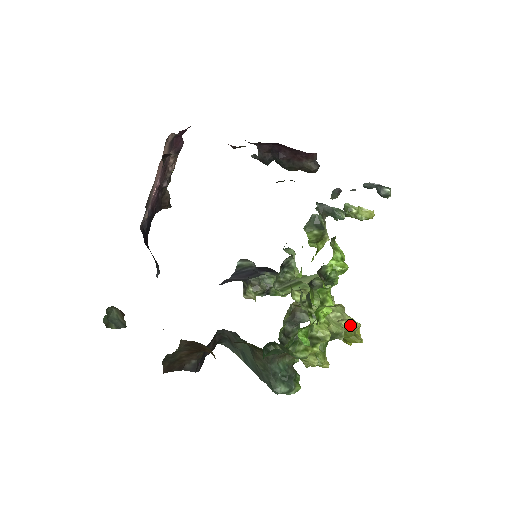
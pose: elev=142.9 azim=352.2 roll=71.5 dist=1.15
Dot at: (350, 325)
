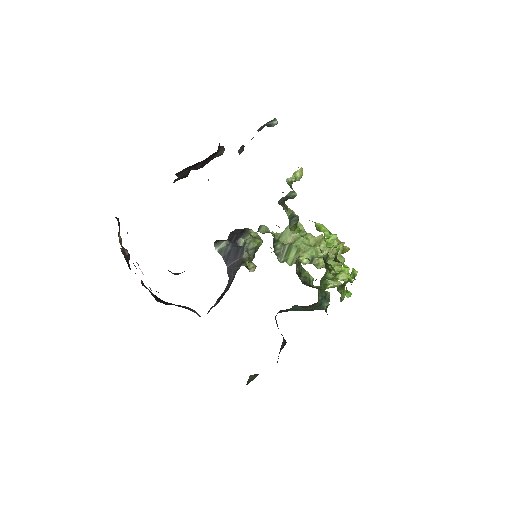
Dot at: (342, 249)
